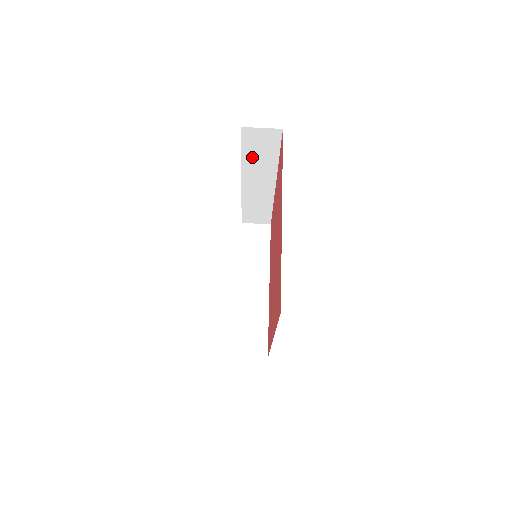
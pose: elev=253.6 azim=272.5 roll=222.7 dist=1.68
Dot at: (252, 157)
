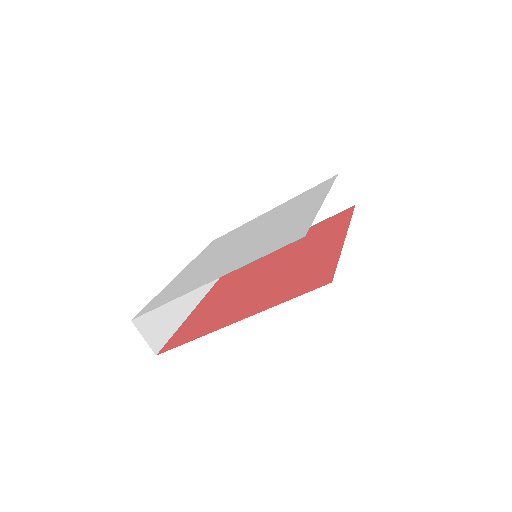
Dot at: occluded
